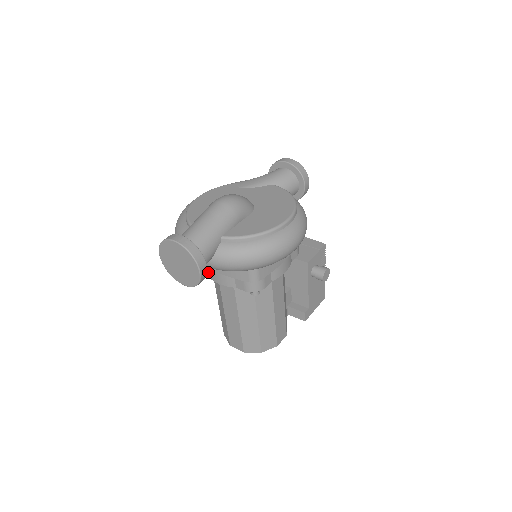
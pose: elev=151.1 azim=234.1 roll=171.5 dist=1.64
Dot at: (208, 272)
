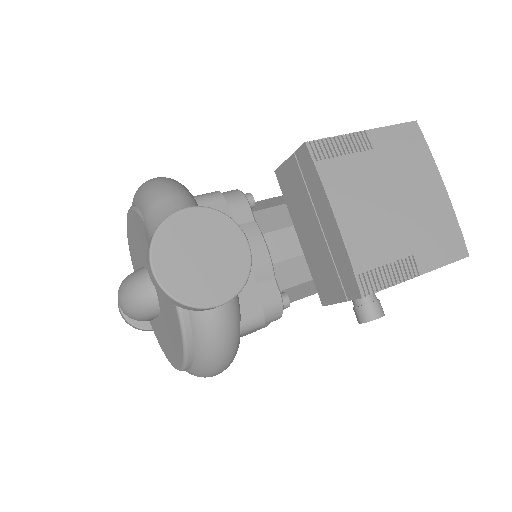
Dot at: occluded
